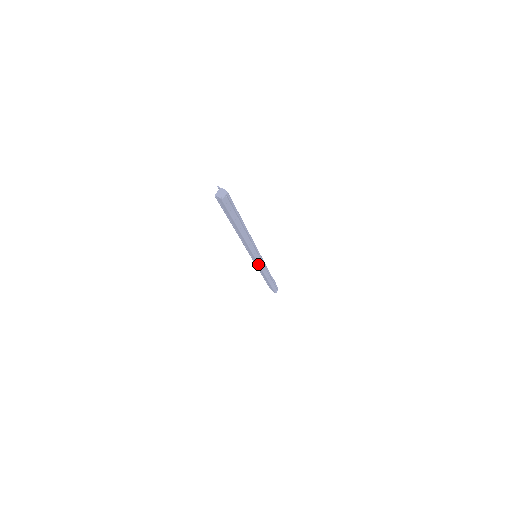
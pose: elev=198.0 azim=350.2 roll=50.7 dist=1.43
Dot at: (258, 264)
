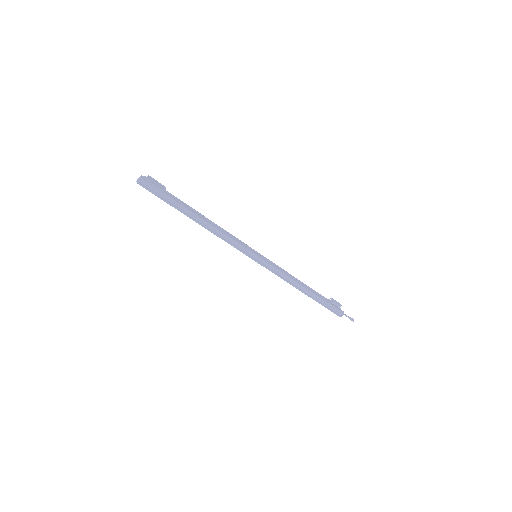
Dot at: (262, 265)
